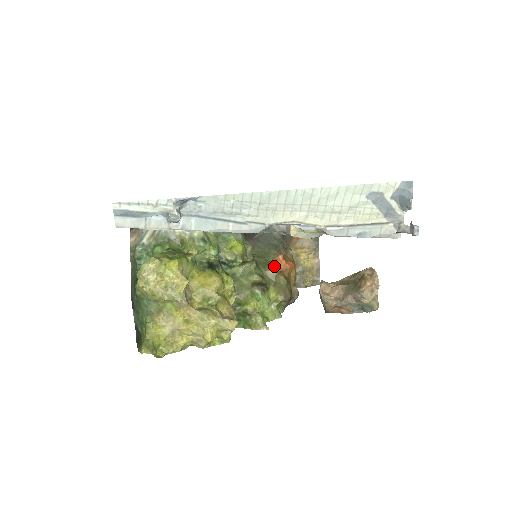
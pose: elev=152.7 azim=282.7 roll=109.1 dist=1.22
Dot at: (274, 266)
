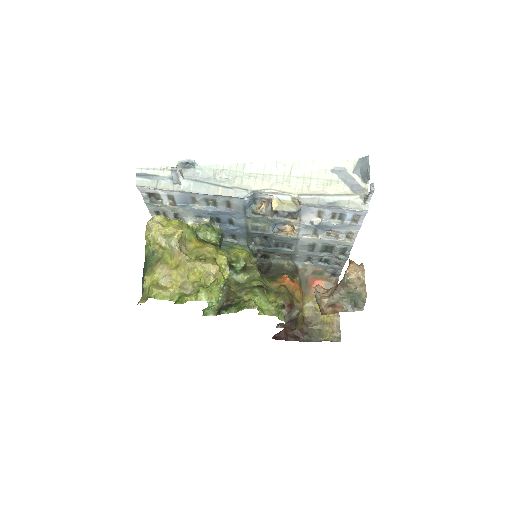
Dot at: (278, 282)
